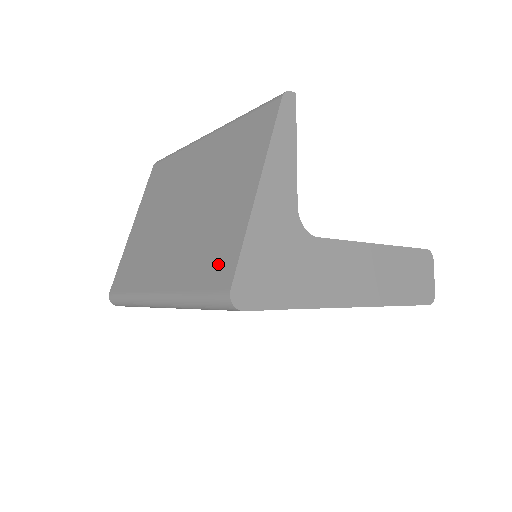
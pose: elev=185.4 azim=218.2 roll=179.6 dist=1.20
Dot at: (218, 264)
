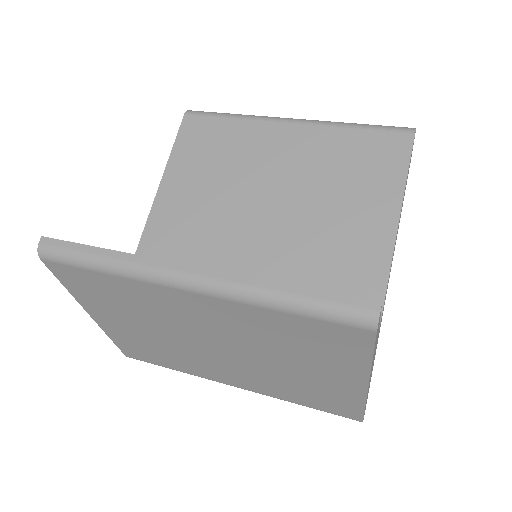
Dot at: (333, 406)
